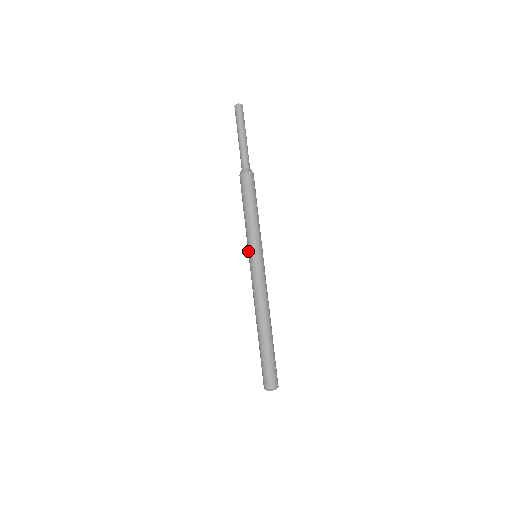
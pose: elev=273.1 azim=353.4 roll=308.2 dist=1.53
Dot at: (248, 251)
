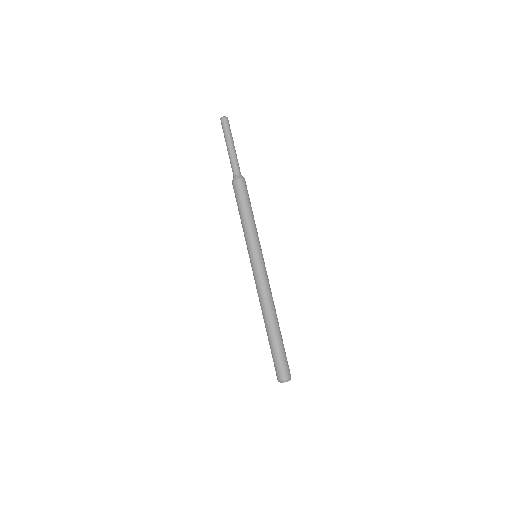
Dot at: (250, 251)
